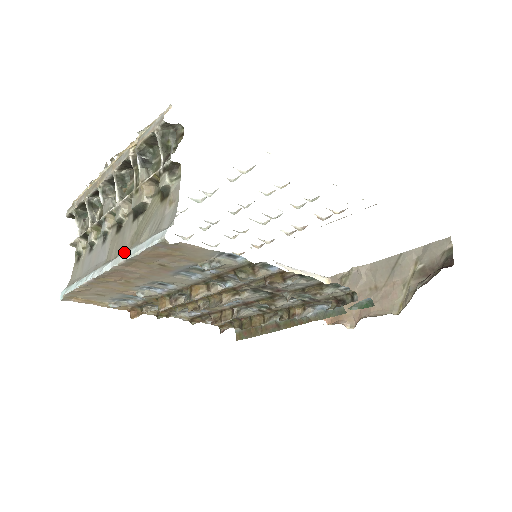
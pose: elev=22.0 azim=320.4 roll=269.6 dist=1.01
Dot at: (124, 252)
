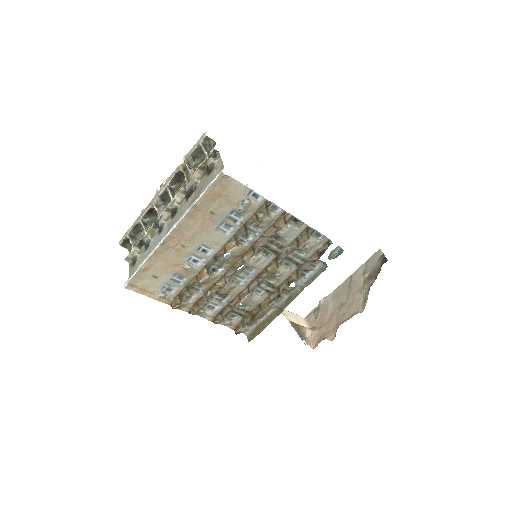
Dot at: occluded
